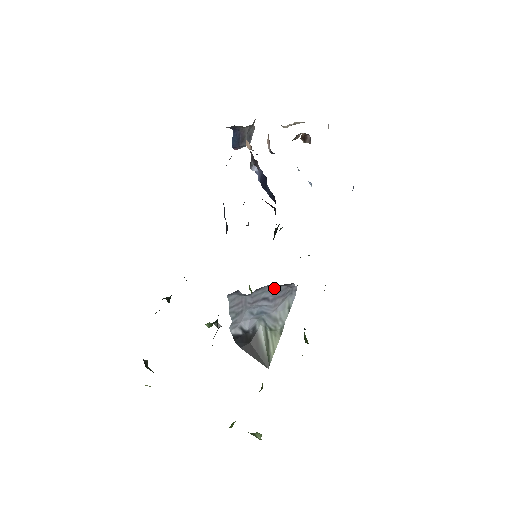
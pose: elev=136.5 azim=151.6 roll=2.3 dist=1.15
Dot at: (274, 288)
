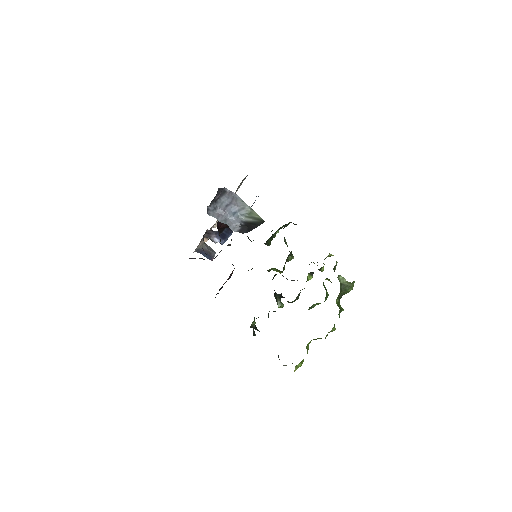
Dot at: (223, 199)
